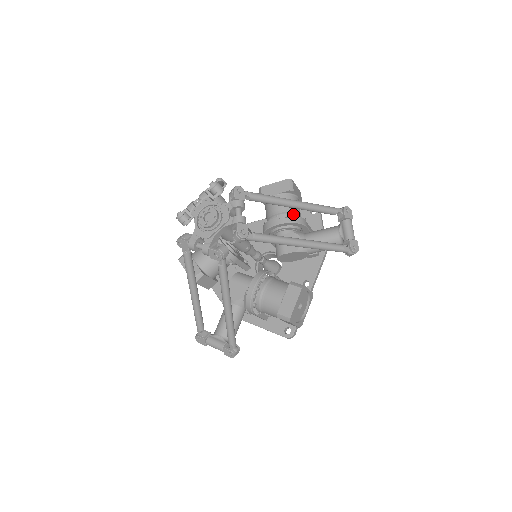
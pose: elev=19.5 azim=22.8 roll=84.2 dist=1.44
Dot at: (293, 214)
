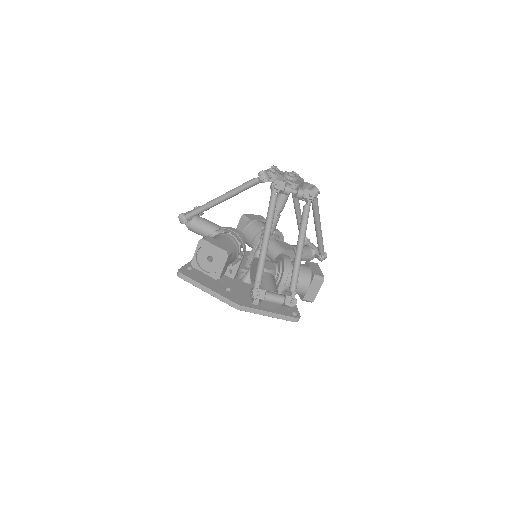
Dot at: occluded
